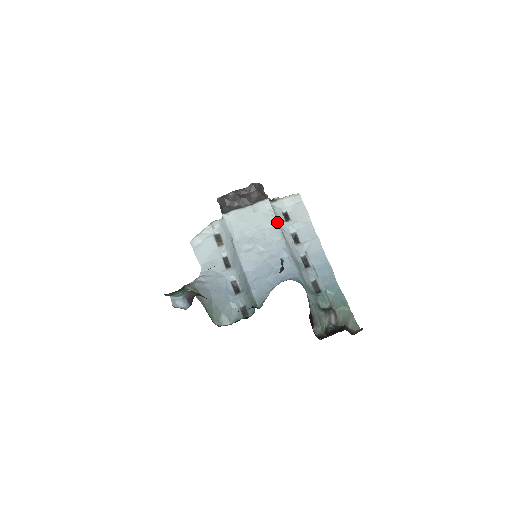
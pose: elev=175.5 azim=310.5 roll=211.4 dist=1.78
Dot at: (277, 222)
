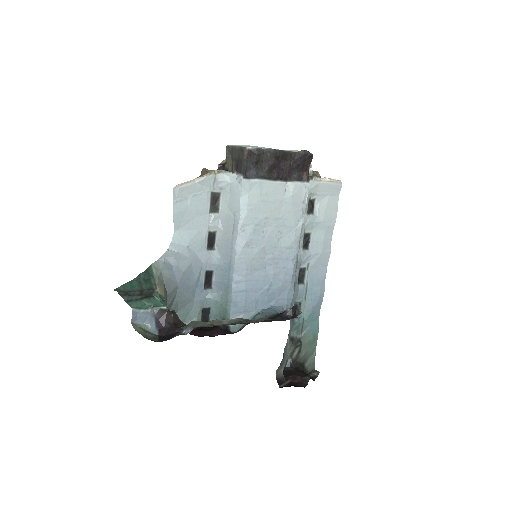
Dot at: (303, 222)
